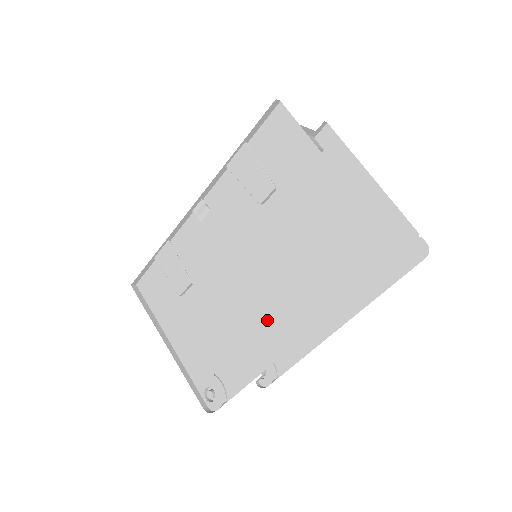
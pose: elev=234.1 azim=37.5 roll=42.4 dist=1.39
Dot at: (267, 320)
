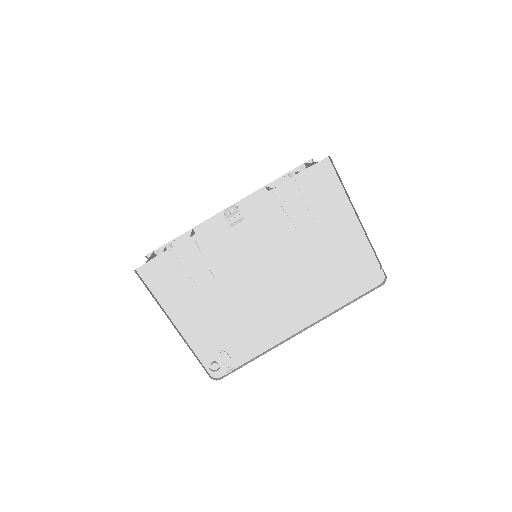
Dot at: (283, 312)
